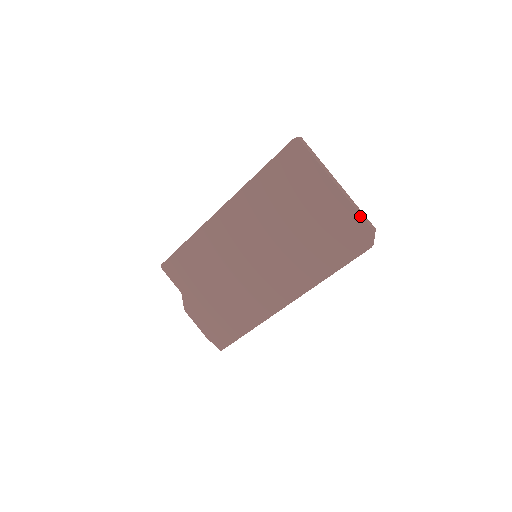
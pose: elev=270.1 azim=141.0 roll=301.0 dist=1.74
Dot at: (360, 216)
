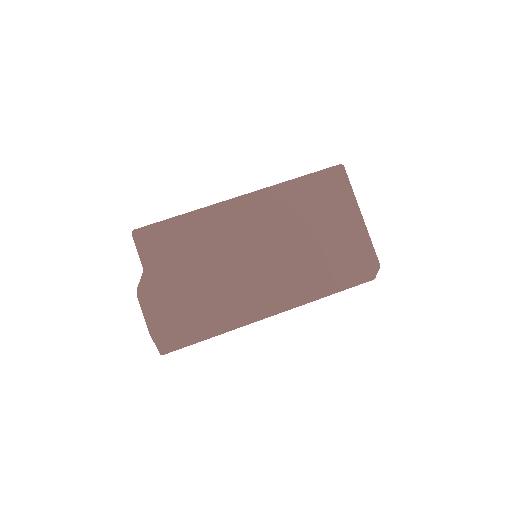
Dot at: (373, 249)
